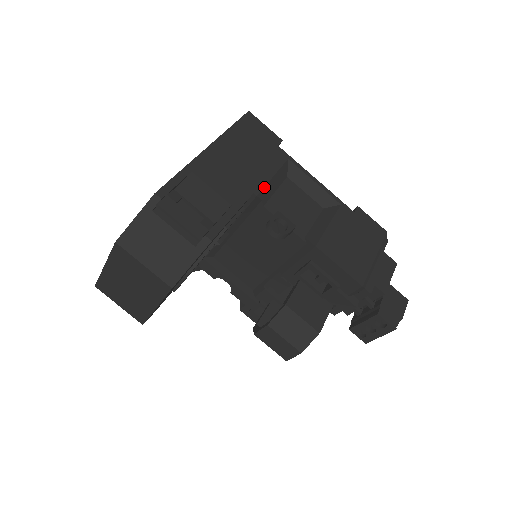
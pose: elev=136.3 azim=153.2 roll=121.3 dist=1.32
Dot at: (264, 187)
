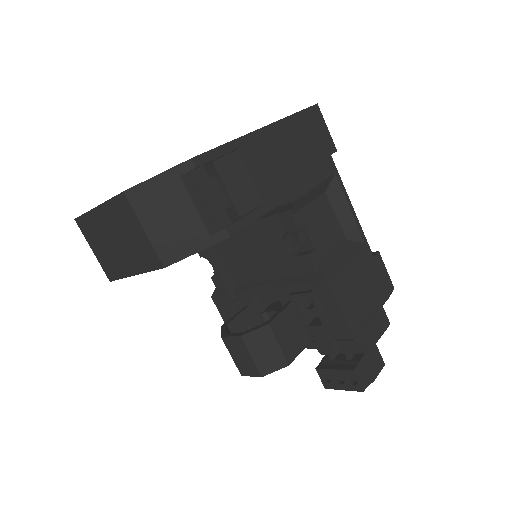
Dot at: (302, 196)
